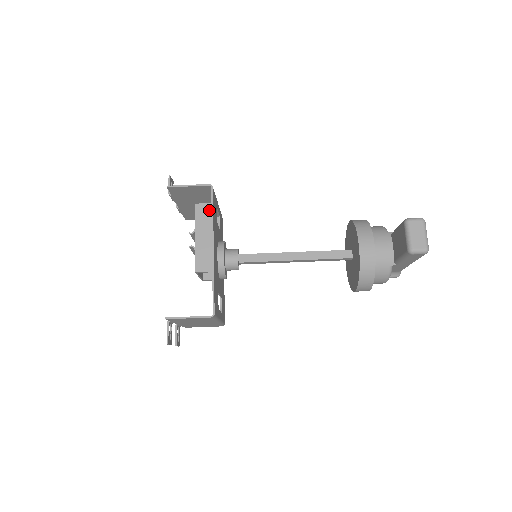
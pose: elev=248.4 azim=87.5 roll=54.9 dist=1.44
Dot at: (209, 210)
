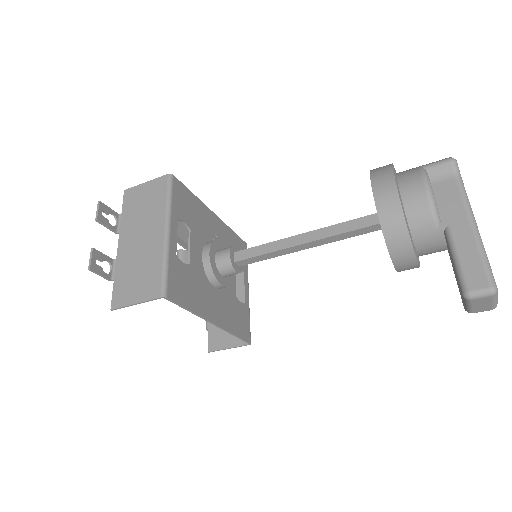
Dot at: occluded
